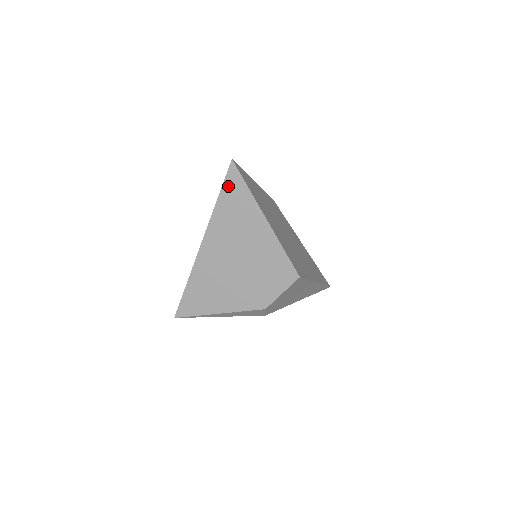
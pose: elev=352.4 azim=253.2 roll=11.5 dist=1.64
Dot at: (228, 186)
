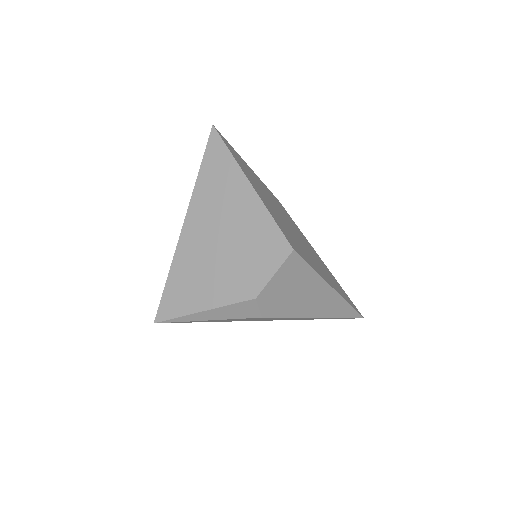
Dot at: (209, 154)
